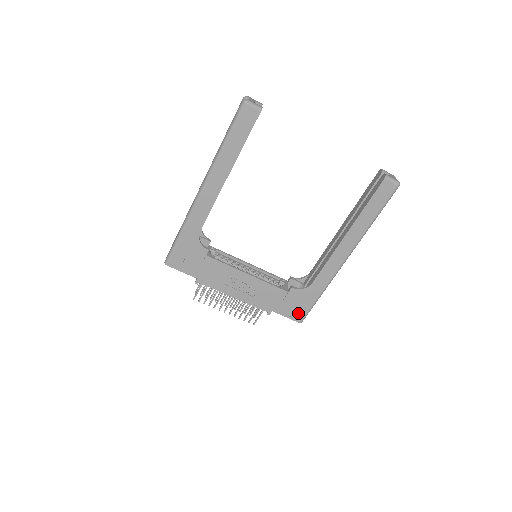
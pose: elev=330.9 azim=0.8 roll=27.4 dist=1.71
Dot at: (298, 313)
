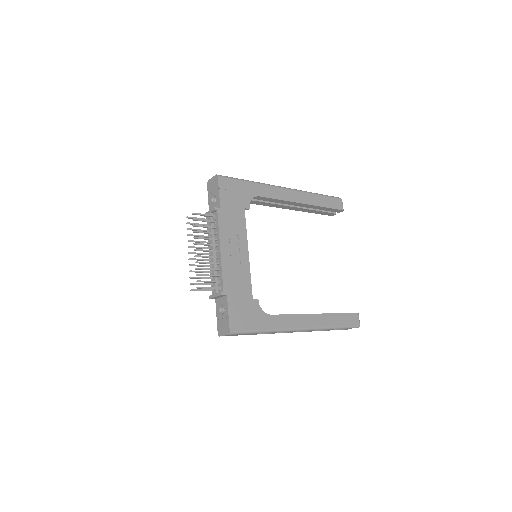
Dot at: (239, 322)
